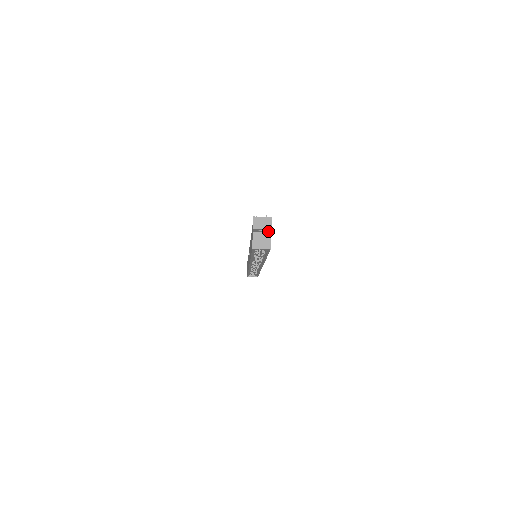
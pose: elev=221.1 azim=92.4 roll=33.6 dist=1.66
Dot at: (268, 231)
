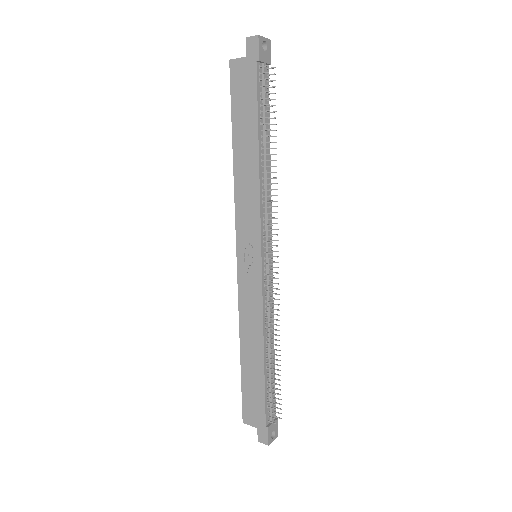
Dot at: occluded
